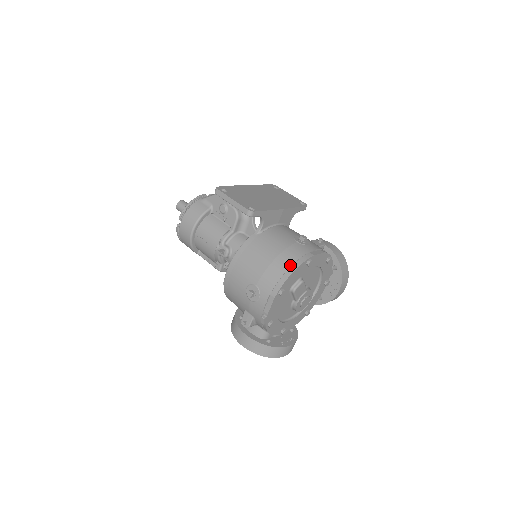
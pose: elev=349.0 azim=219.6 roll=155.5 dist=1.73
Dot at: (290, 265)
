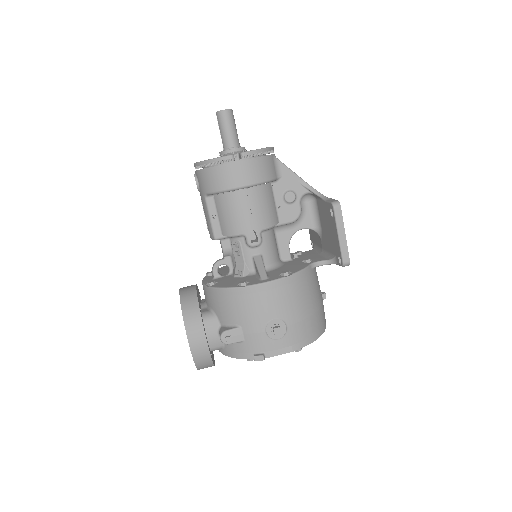
Dot at: (320, 328)
